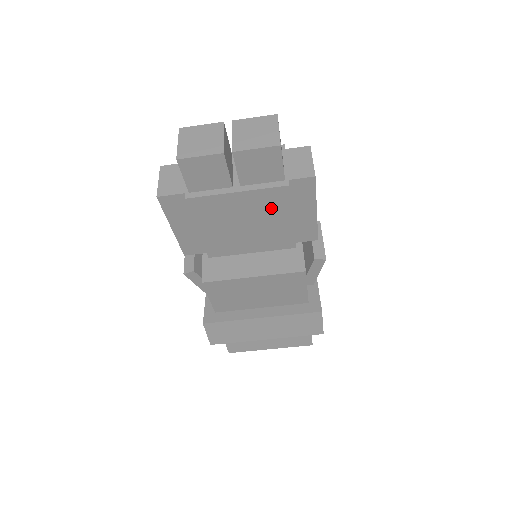
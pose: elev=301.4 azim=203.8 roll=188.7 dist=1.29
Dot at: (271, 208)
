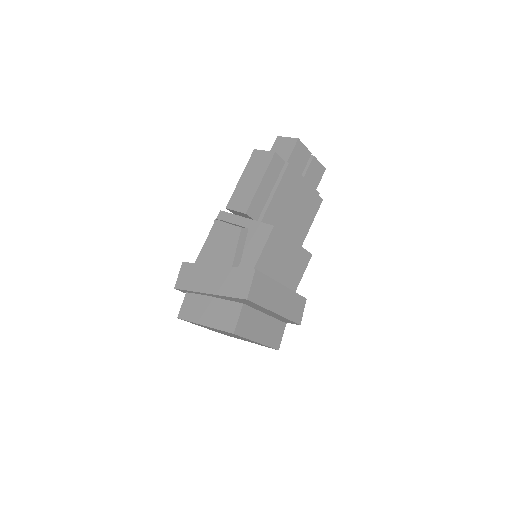
Dot at: (306, 204)
